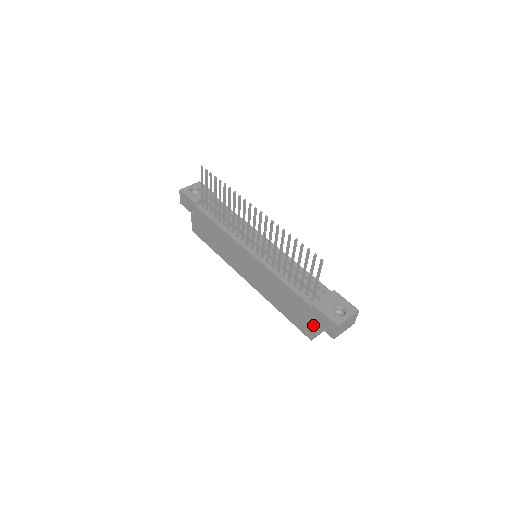
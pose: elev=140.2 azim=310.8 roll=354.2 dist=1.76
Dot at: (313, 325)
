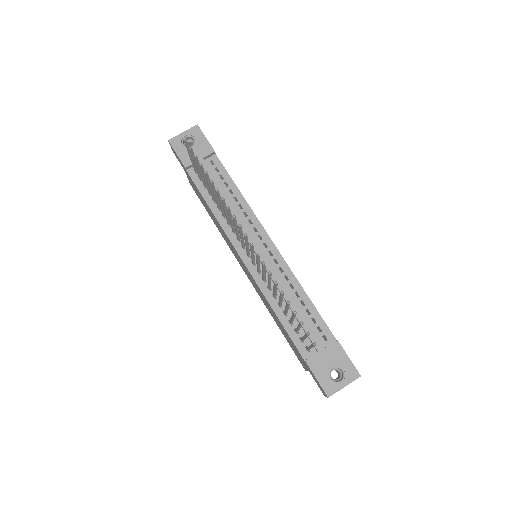
Dot at: (306, 368)
